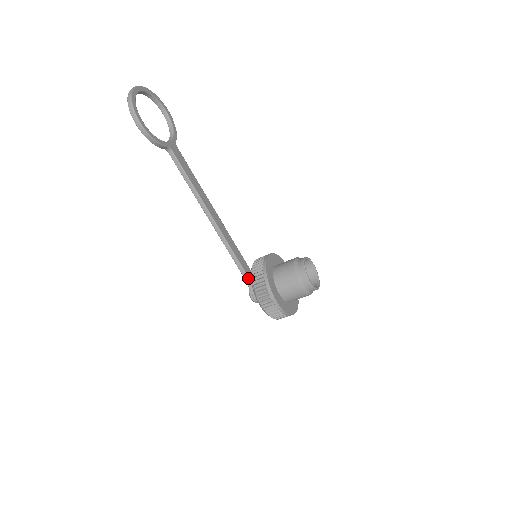
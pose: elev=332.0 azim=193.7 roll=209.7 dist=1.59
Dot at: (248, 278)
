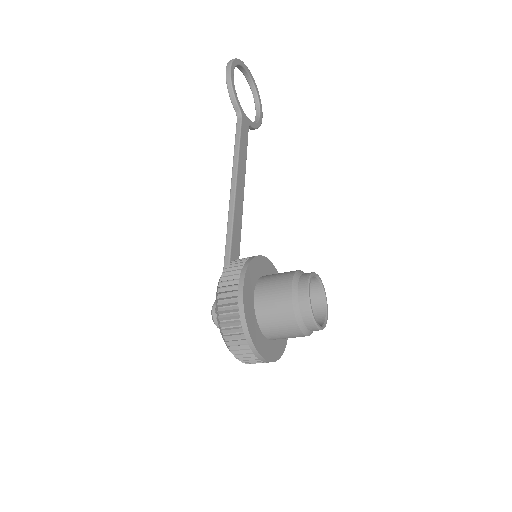
Dot at: occluded
